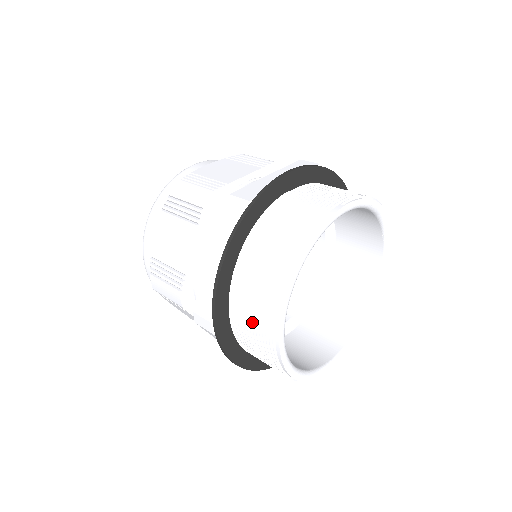
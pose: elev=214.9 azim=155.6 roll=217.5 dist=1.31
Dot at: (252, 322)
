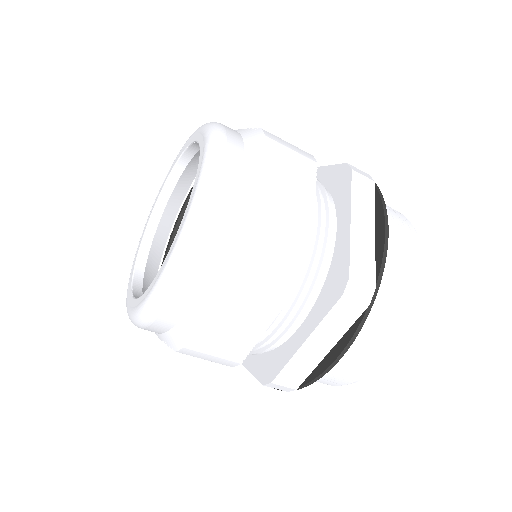
Dot at: (331, 374)
